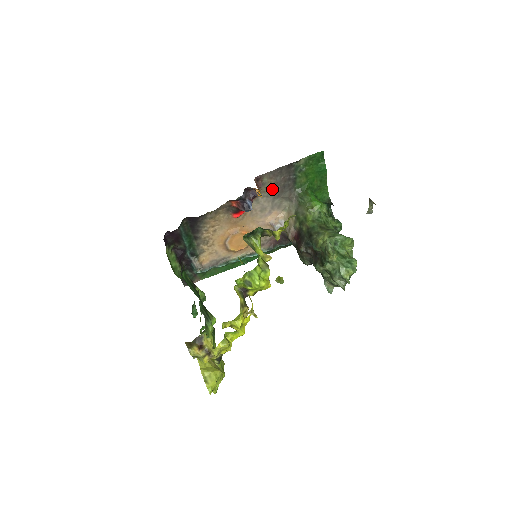
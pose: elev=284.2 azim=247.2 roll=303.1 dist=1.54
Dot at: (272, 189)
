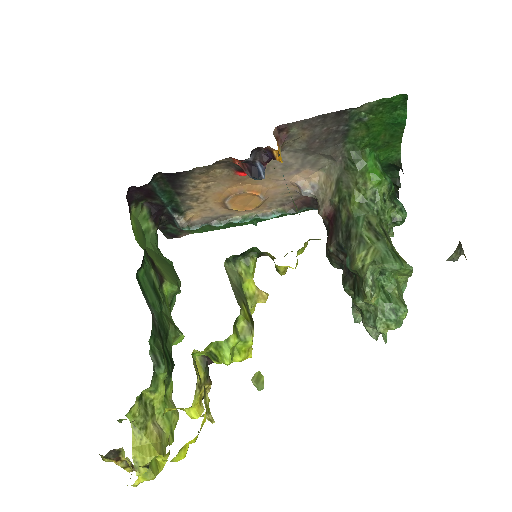
Dot at: (304, 143)
